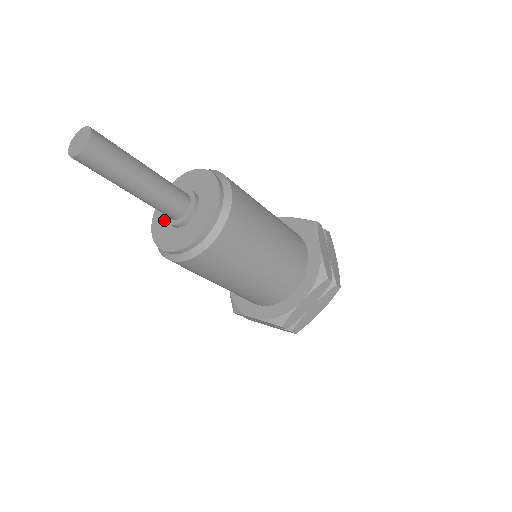
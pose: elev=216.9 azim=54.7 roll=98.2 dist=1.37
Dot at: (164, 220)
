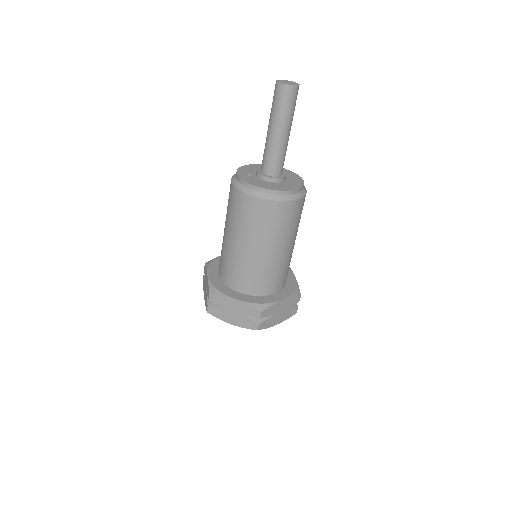
Dot at: (251, 175)
